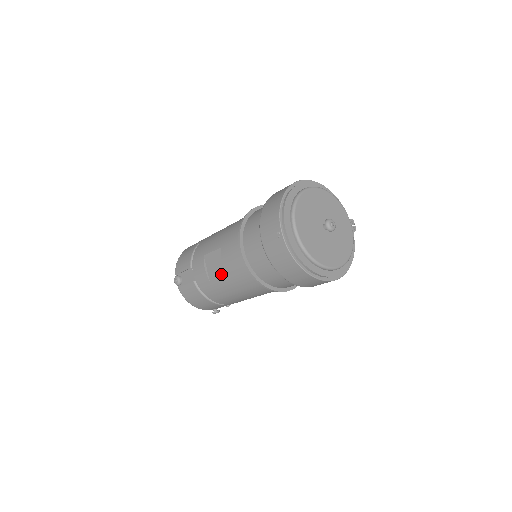
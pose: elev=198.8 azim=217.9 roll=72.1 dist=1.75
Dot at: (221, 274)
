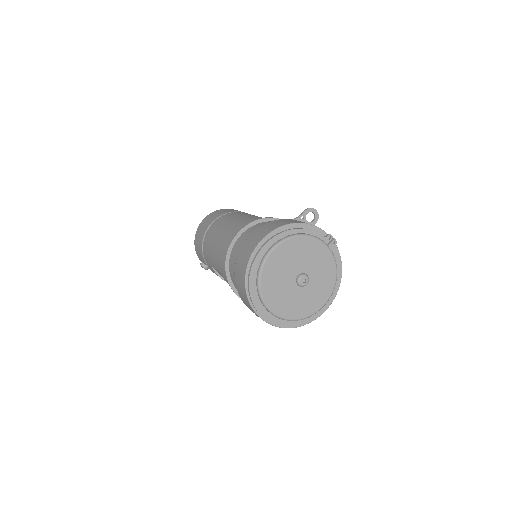
Dot at: occluded
